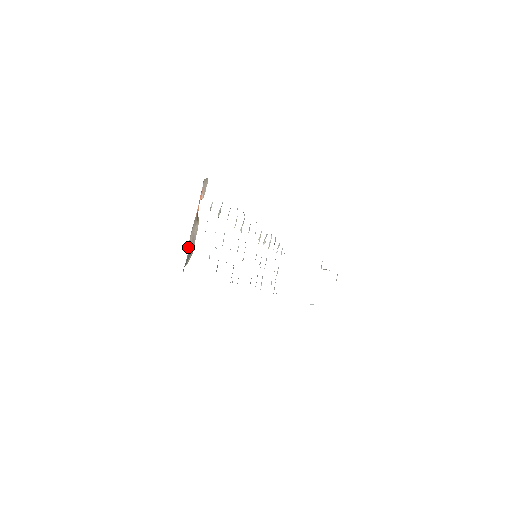
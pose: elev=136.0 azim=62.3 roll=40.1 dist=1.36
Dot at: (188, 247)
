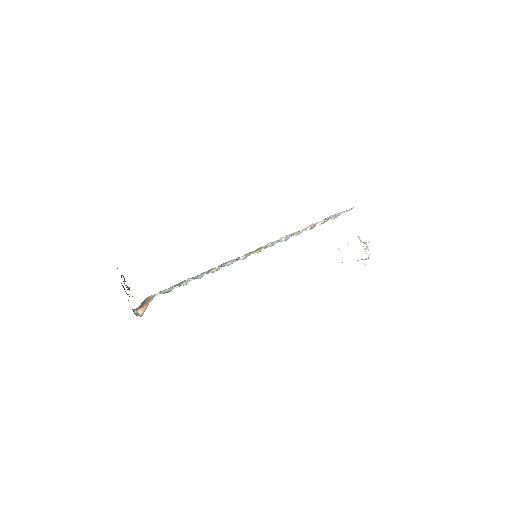
Dot at: (147, 298)
